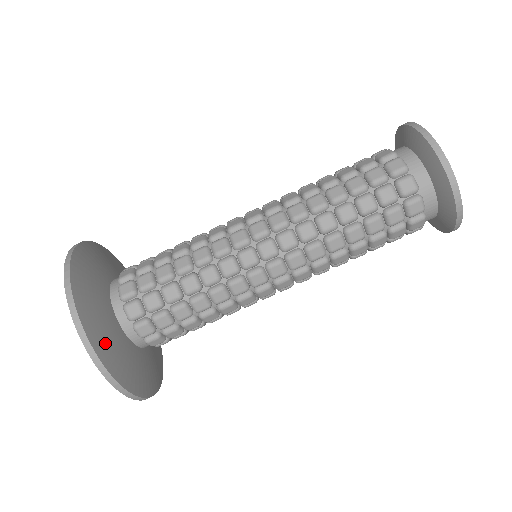
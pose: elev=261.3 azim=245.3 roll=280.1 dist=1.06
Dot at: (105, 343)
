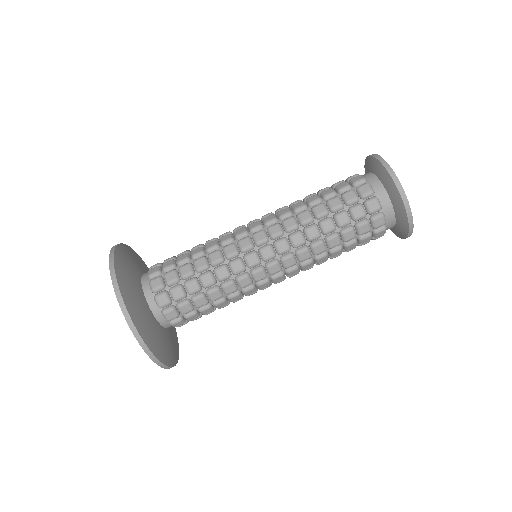
Dot at: (159, 347)
